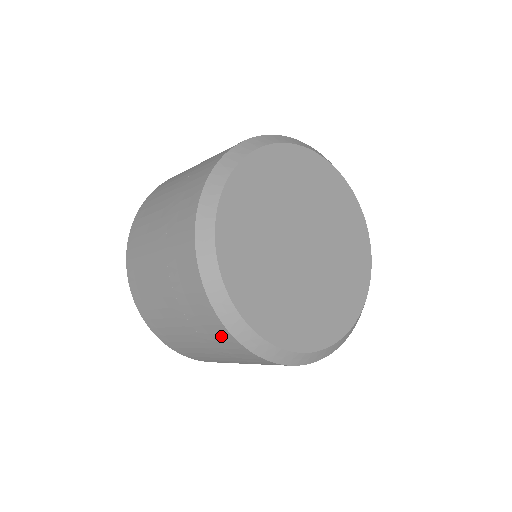
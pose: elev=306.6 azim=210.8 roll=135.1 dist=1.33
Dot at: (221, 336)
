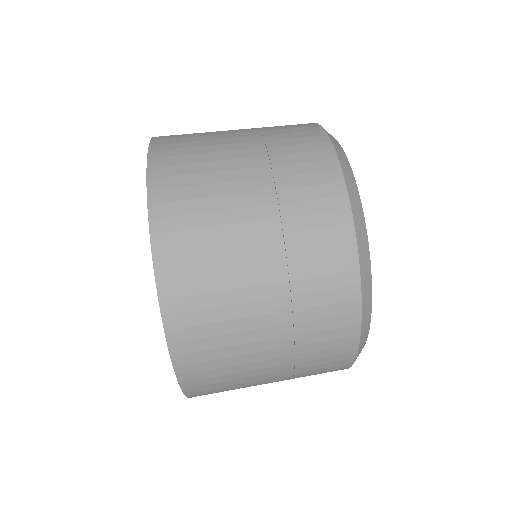
Dot at: (337, 293)
